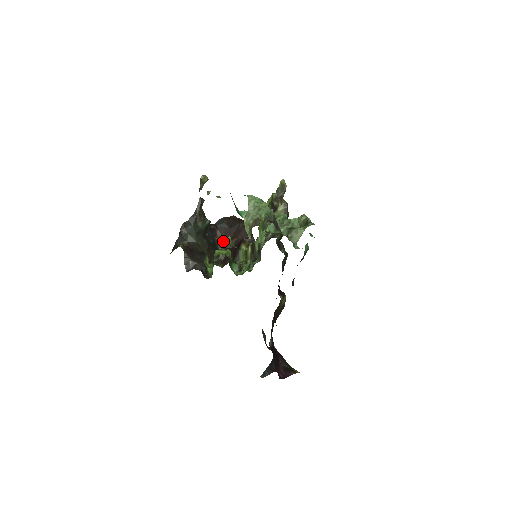
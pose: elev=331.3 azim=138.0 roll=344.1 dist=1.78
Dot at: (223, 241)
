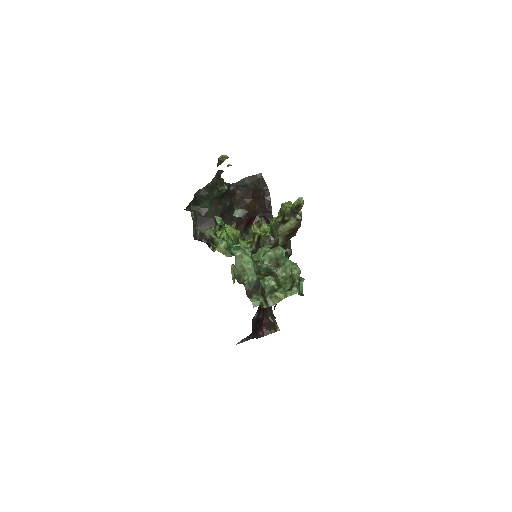
Dot at: (222, 245)
